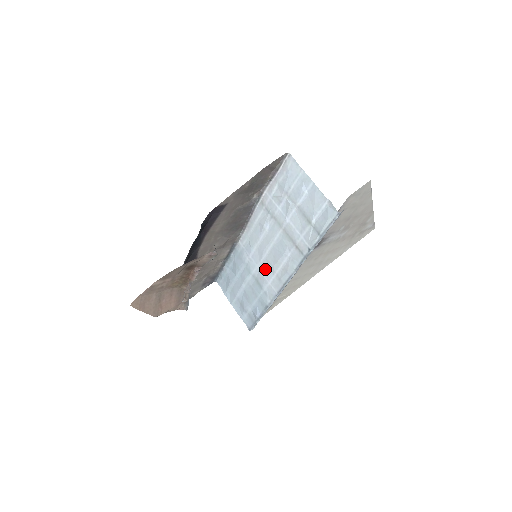
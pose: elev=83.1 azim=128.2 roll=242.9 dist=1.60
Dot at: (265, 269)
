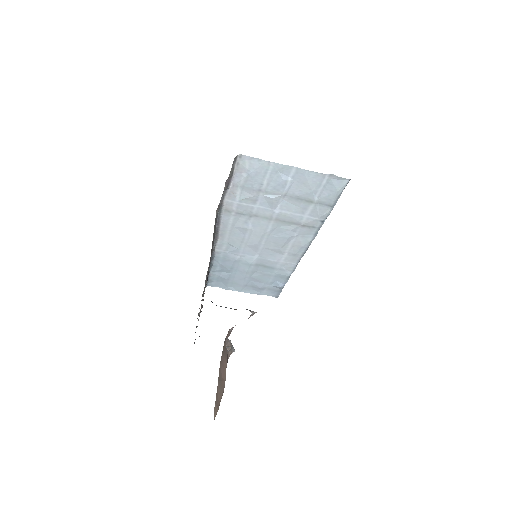
Dot at: (269, 255)
